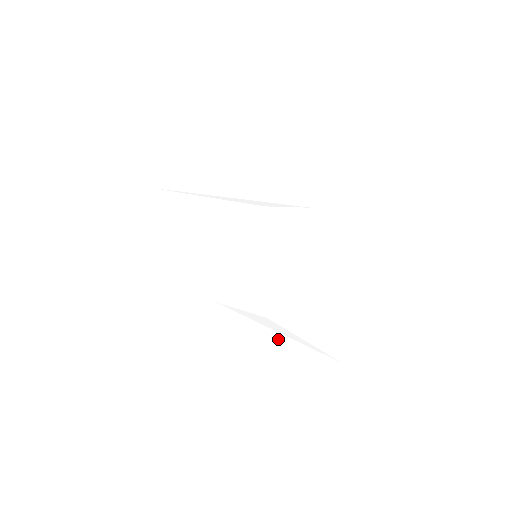
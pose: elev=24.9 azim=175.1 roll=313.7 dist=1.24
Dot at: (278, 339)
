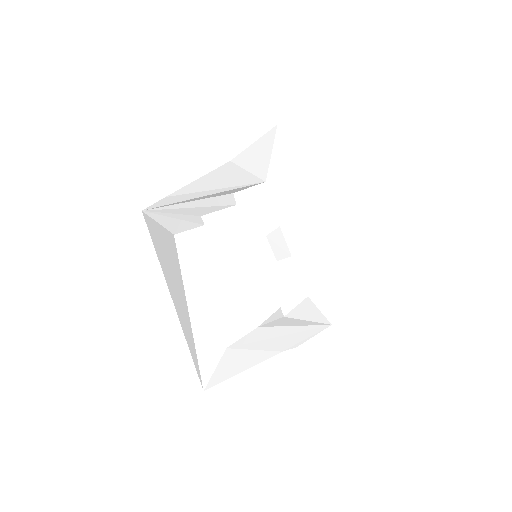
Dot at: (299, 332)
